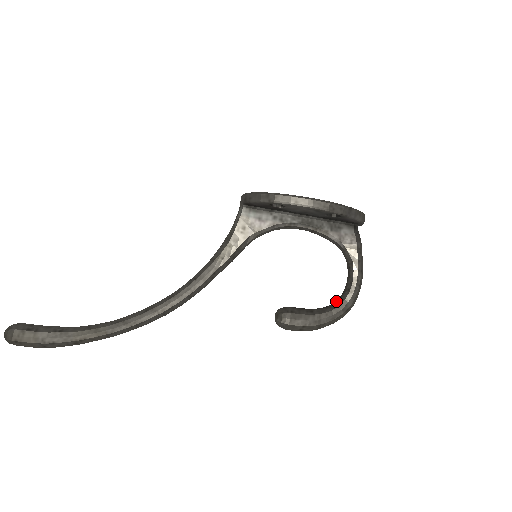
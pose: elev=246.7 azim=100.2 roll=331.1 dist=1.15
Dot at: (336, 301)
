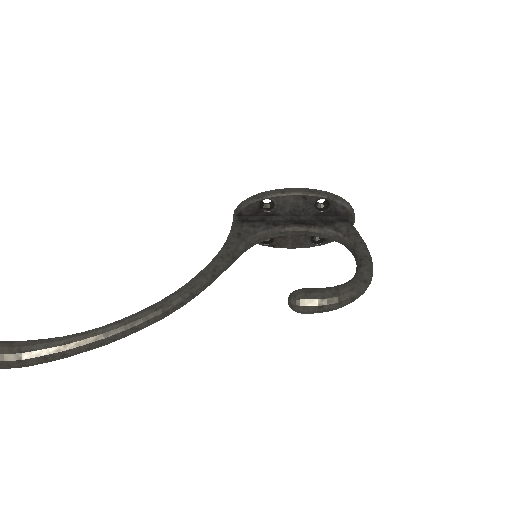
Dot at: (351, 279)
